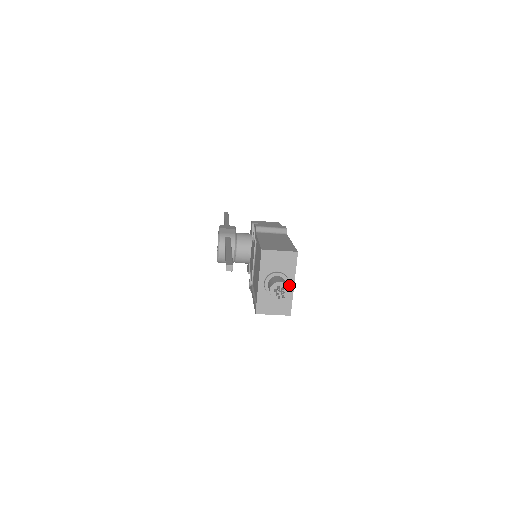
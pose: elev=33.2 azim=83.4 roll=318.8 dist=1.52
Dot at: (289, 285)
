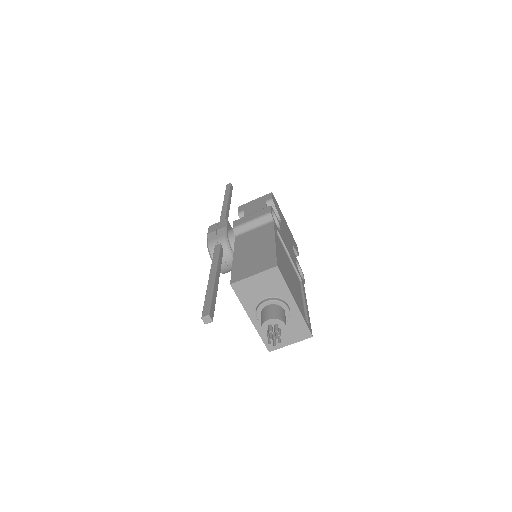
Dot at: (290, 306)
